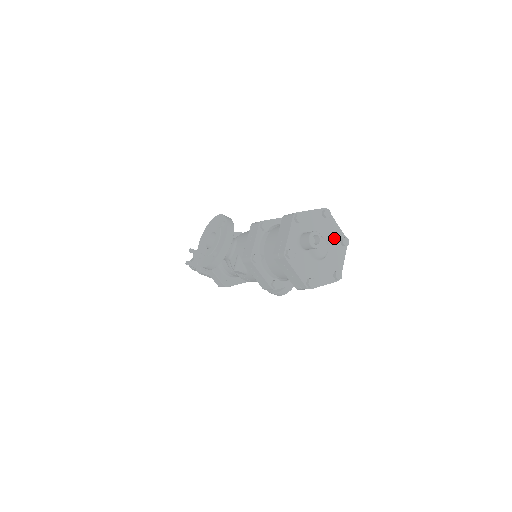
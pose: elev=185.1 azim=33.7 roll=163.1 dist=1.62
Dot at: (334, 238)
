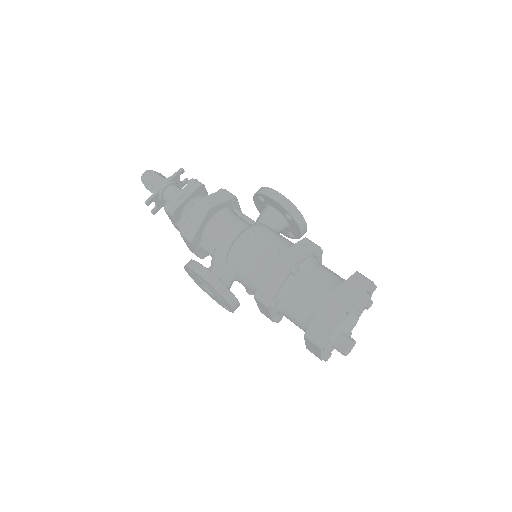
Dot at: (361, 300)
